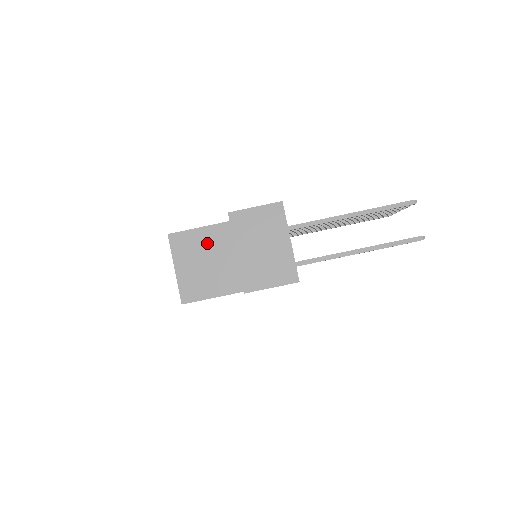
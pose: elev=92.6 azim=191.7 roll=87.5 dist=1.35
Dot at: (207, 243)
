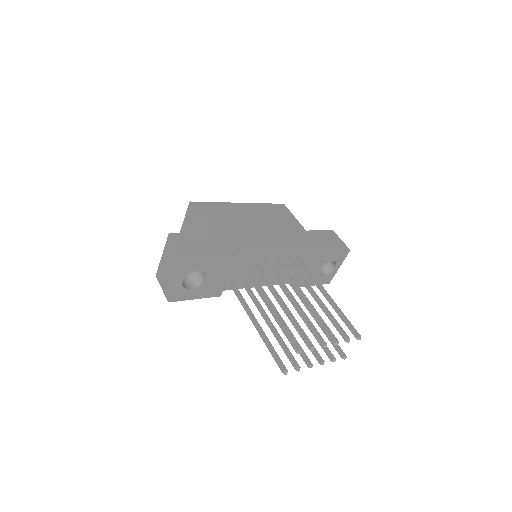
Dot at: (196, 228)
